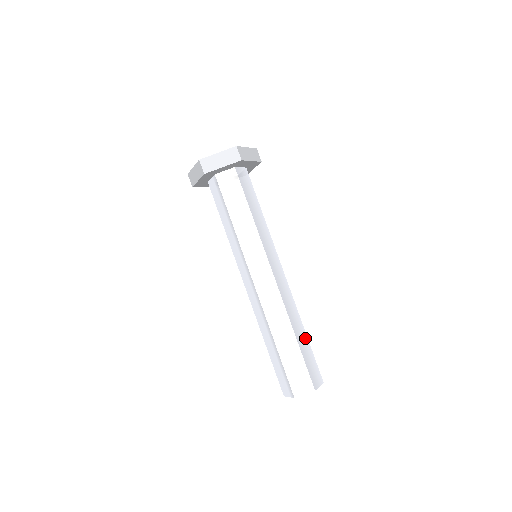
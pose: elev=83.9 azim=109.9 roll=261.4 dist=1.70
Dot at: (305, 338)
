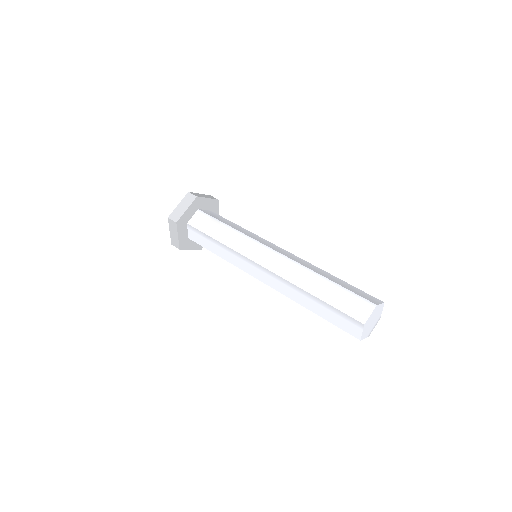
Dot at: (338, 280)
